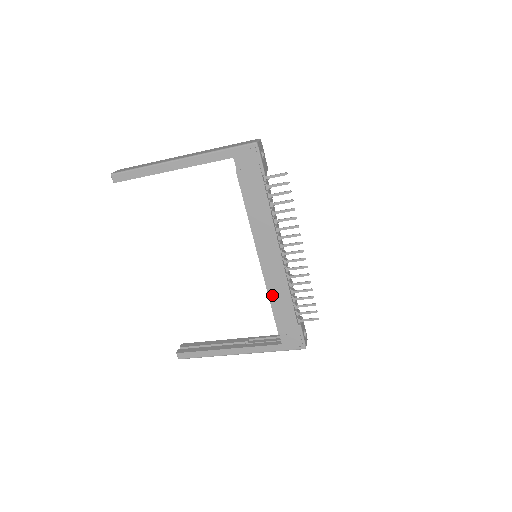
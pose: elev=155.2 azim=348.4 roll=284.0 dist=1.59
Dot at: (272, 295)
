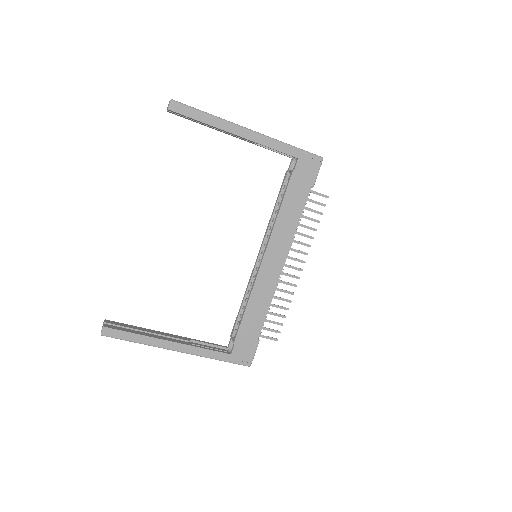
Dot at: (253, 300)
